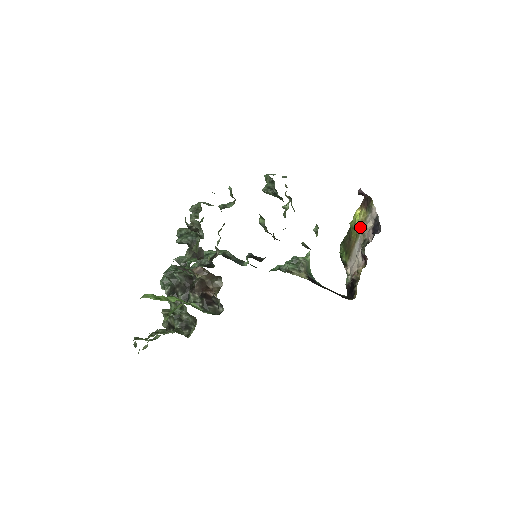
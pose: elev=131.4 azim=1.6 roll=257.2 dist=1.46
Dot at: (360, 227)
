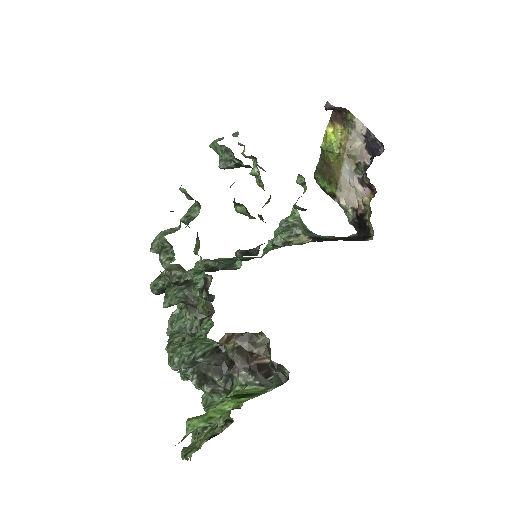
Dot at: (341, 149)
